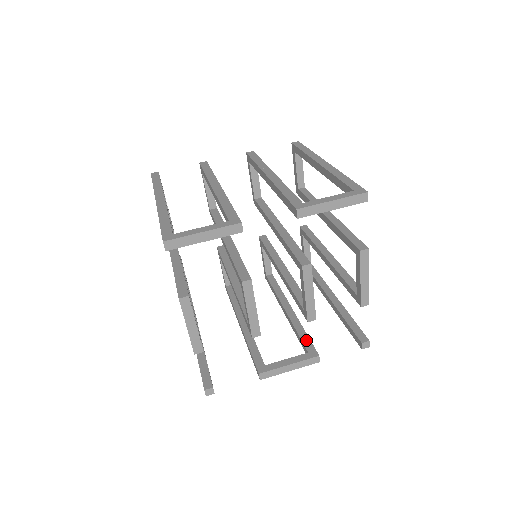
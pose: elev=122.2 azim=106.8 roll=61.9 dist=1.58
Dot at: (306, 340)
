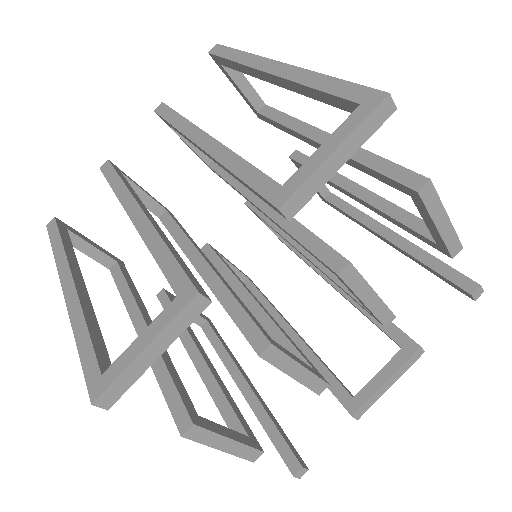
Dot at: (388, 327)
